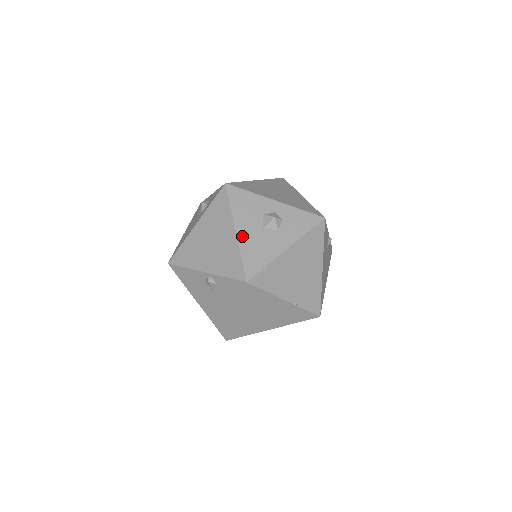
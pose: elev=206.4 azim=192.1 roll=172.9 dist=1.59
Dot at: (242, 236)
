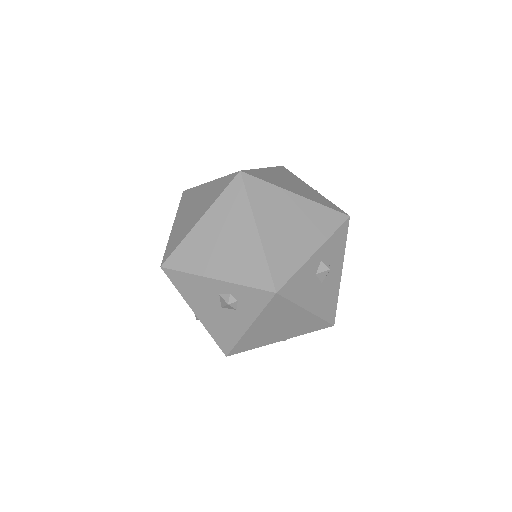
Dot at: (314, 308)
